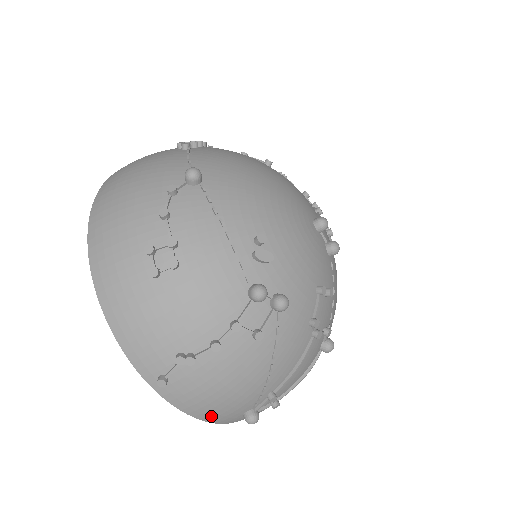
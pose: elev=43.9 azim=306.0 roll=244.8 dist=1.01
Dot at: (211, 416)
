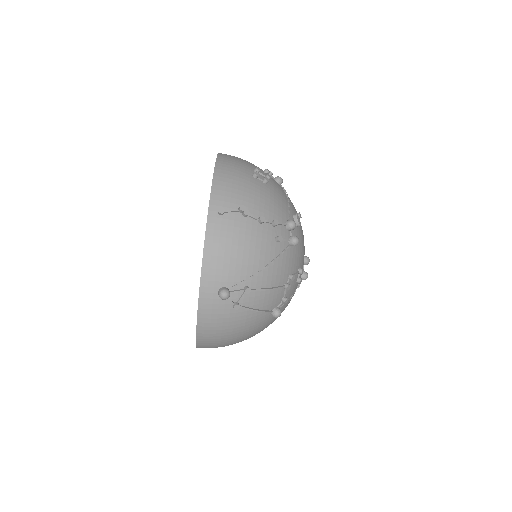
Dot at: (211, 265)
